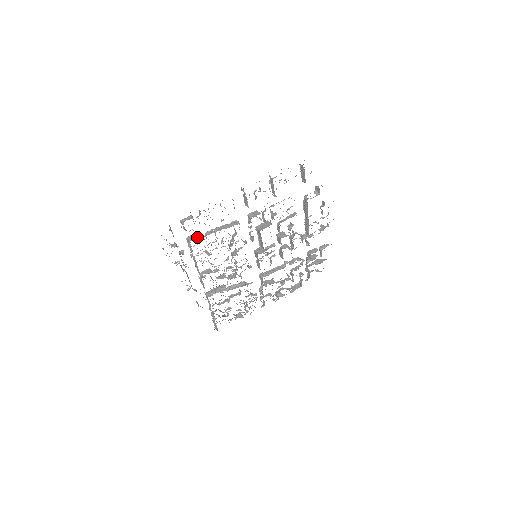
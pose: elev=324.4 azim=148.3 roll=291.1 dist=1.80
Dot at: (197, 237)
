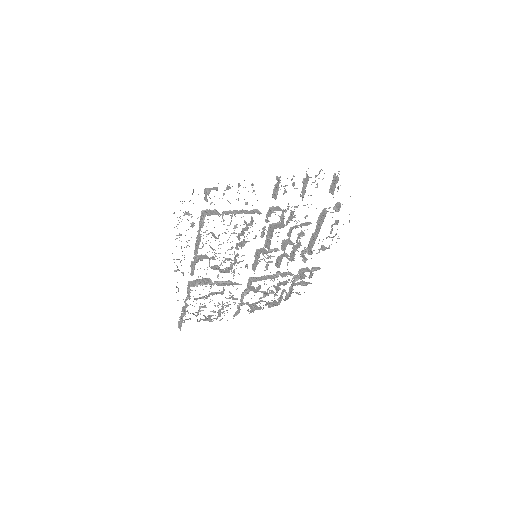
Dot at: (214, 213)
